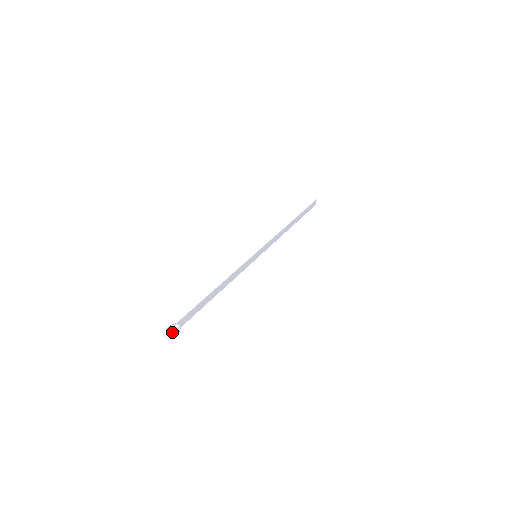
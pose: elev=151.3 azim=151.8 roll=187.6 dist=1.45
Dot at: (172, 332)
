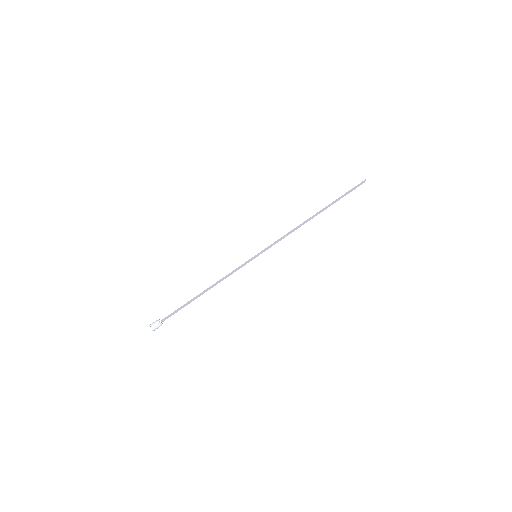
Dot at: (154, 328)
